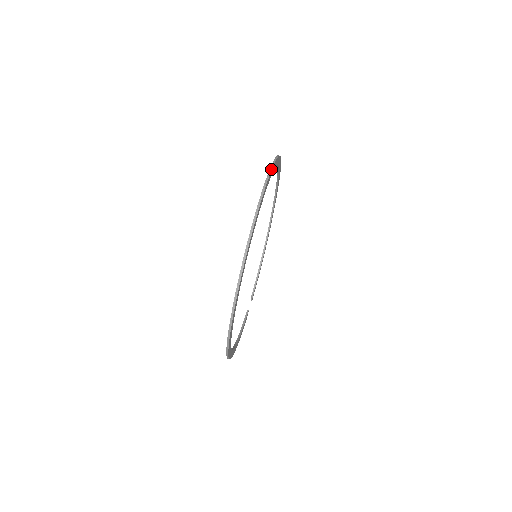
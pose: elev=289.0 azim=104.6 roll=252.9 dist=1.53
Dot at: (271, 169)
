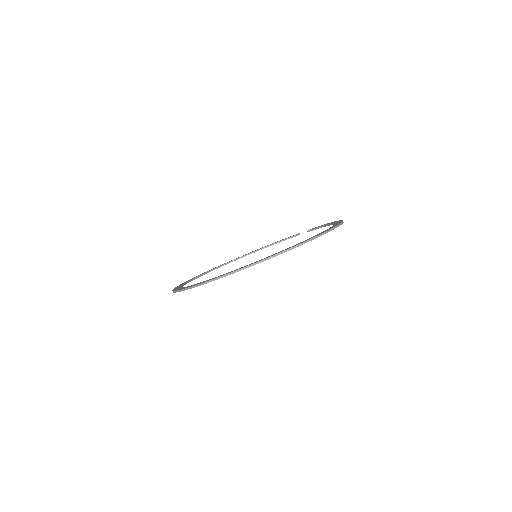
Dot at: occluded
